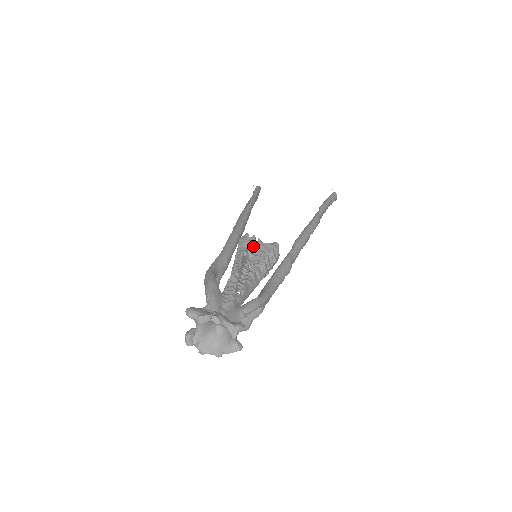
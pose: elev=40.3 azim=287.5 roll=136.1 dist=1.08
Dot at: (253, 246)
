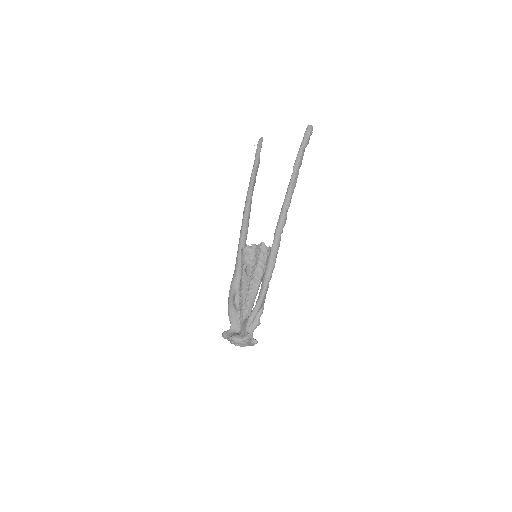
Dot at: (249, 254)
